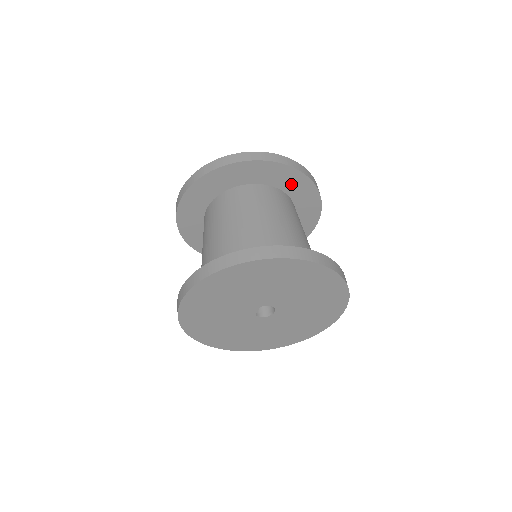
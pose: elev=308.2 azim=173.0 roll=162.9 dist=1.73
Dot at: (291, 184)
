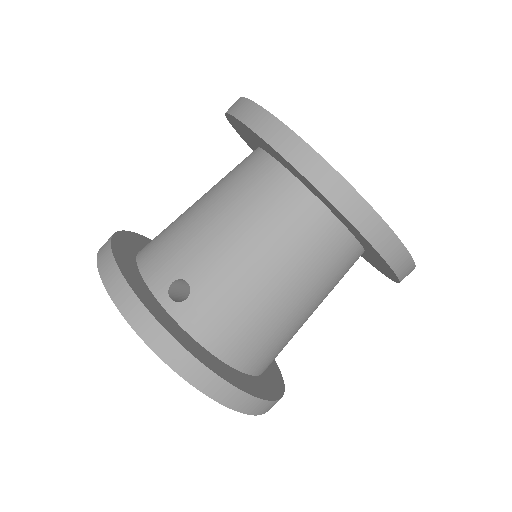
Dot at: occluded
